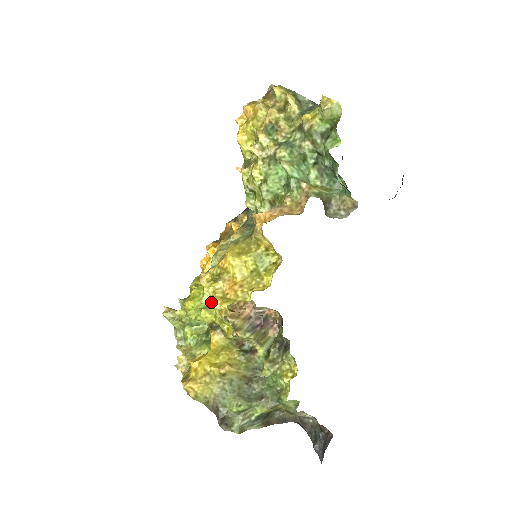
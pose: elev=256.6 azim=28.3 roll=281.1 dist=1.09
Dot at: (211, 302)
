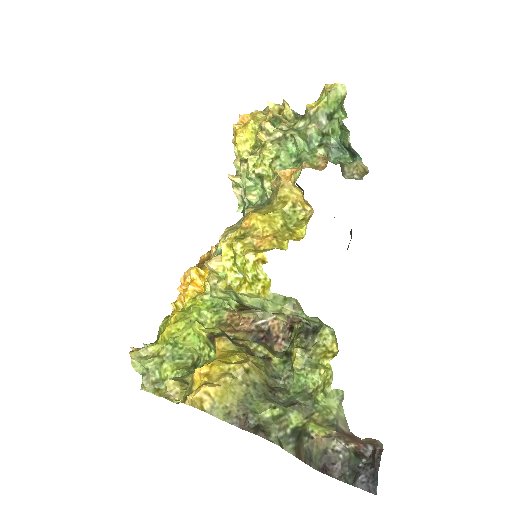
Dot at: (239, 261)
